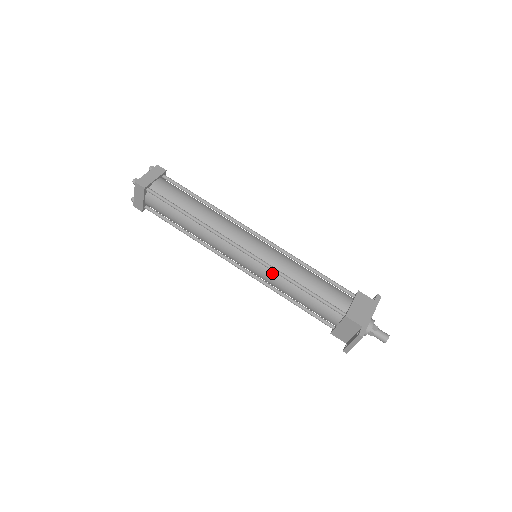
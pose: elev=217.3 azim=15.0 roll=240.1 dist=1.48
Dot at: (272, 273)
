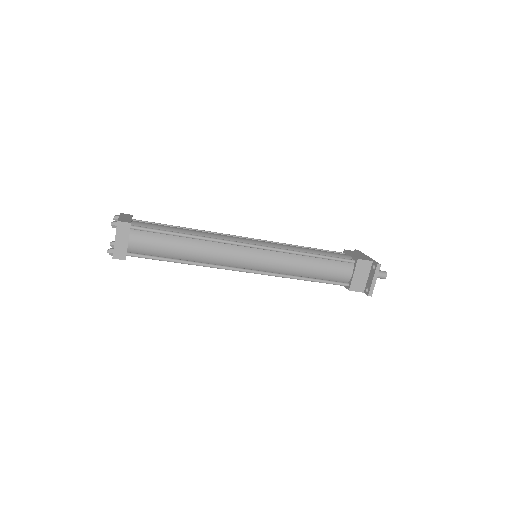
Dot at: (283, 256)
